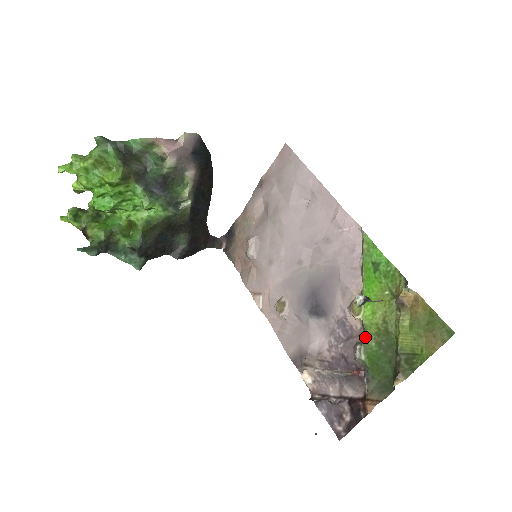
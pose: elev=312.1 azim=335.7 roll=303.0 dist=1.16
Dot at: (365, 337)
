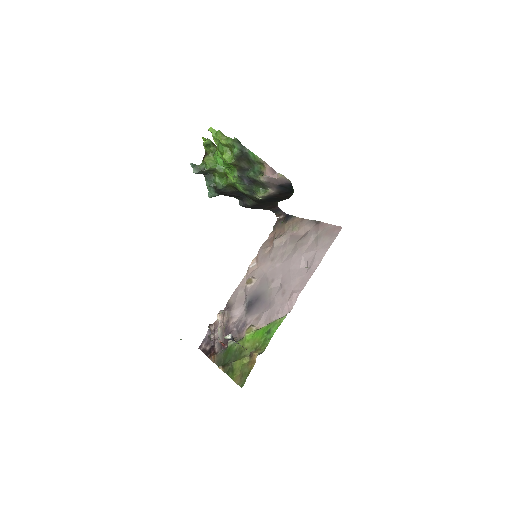
Dot at: (238, 341)
